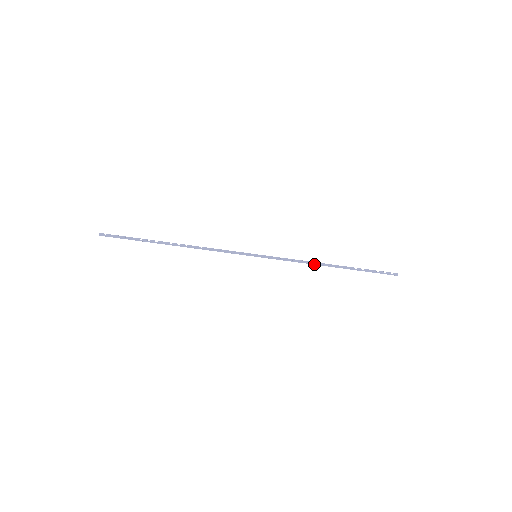
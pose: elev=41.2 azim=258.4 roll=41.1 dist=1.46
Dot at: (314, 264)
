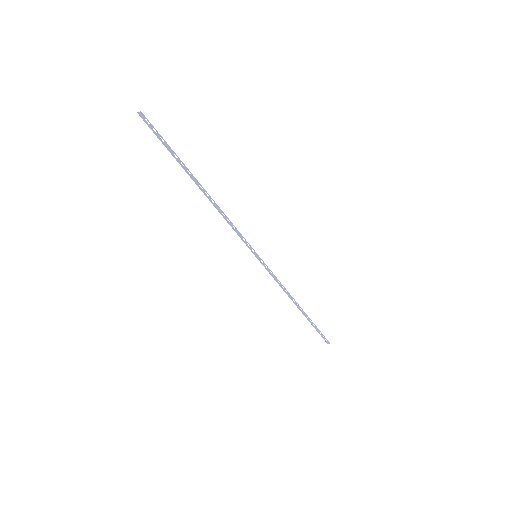
Dot at: (289, 296)
